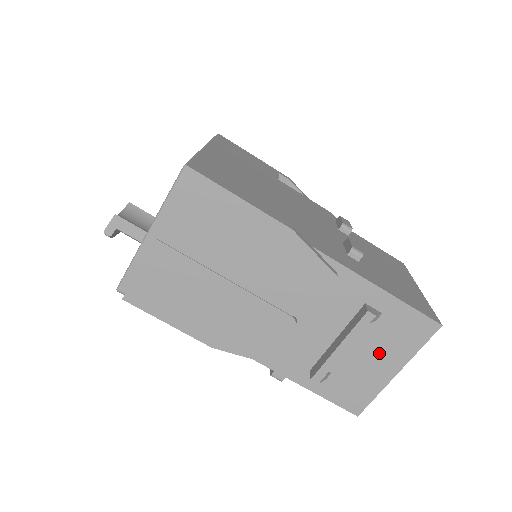
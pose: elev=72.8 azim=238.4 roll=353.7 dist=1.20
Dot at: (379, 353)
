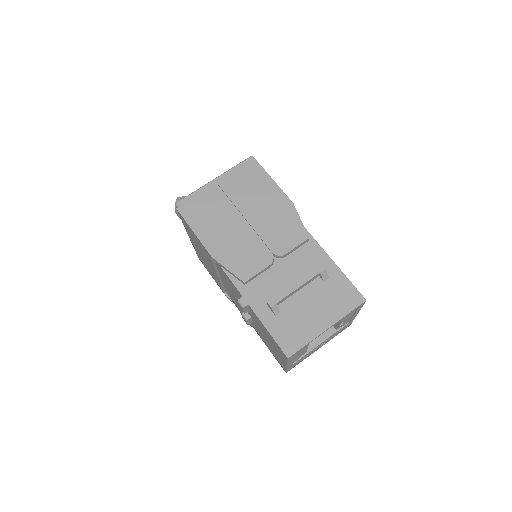
Dot at: (319, 307)
